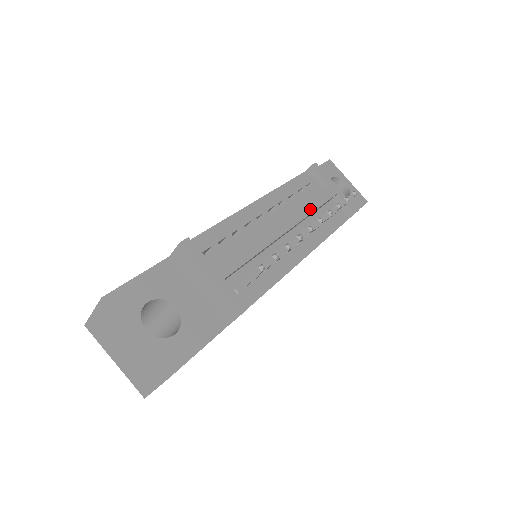
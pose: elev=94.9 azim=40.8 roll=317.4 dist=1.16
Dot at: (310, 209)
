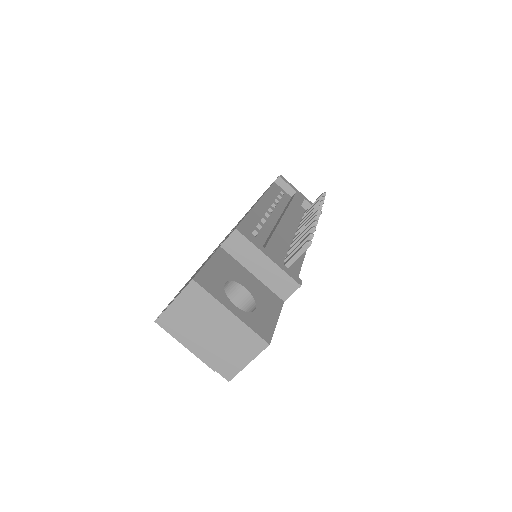
Dot at: (296, 209)
